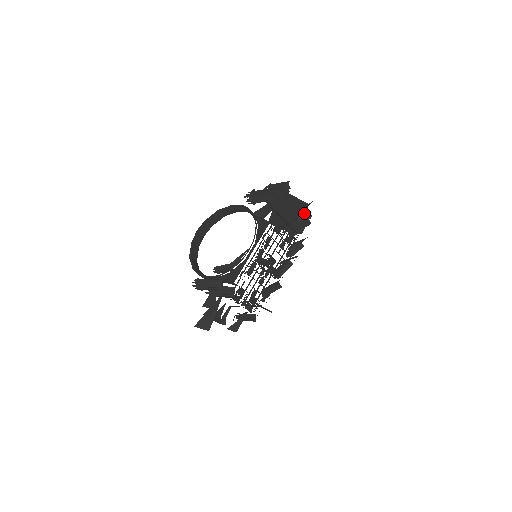
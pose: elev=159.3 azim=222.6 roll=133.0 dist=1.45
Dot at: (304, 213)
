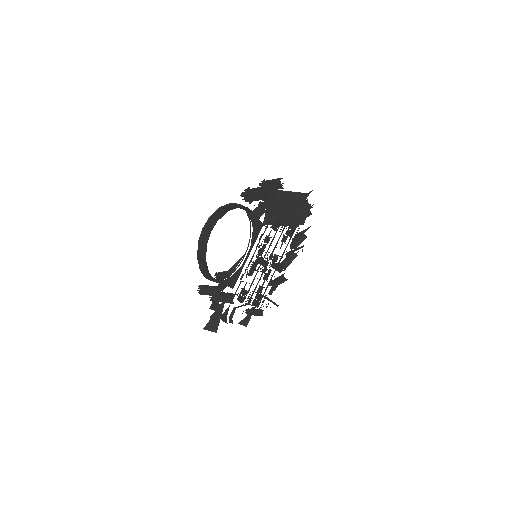
Dot at: (303, 205)
